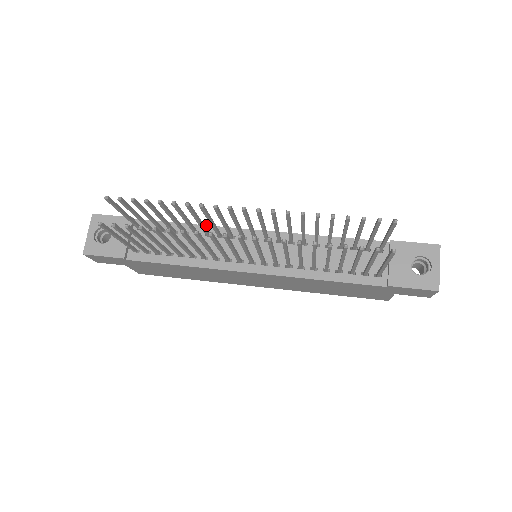
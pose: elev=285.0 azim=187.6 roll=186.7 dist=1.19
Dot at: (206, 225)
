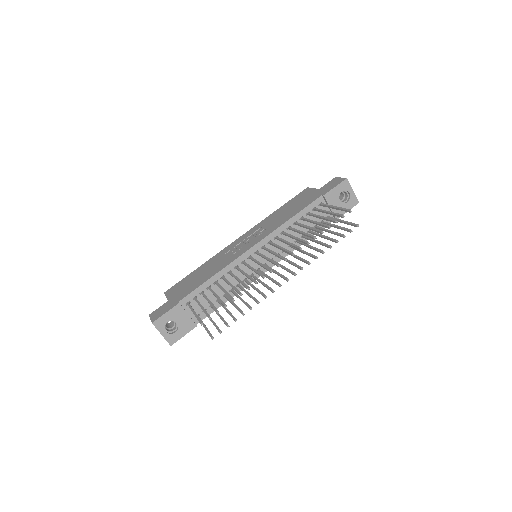
Dot at: (223, 268)
